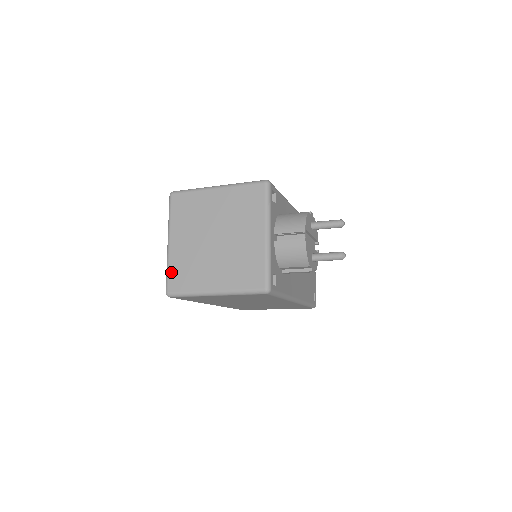
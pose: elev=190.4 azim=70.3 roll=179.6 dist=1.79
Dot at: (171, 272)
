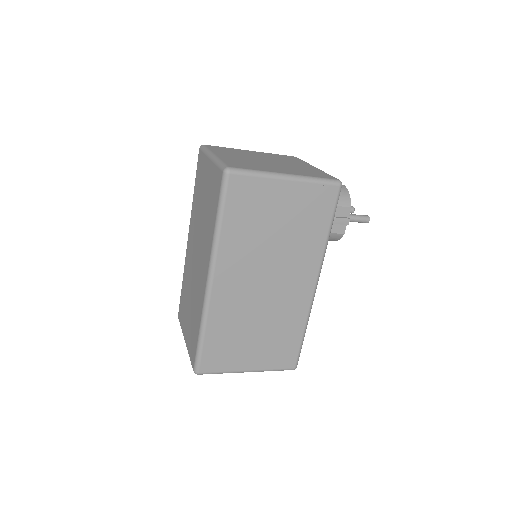
Dot at: (227, 162)
